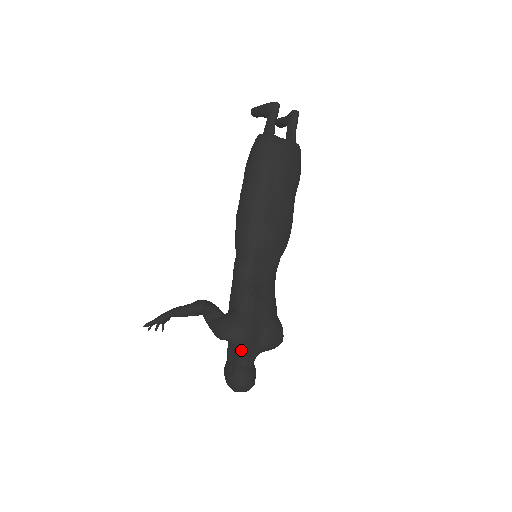
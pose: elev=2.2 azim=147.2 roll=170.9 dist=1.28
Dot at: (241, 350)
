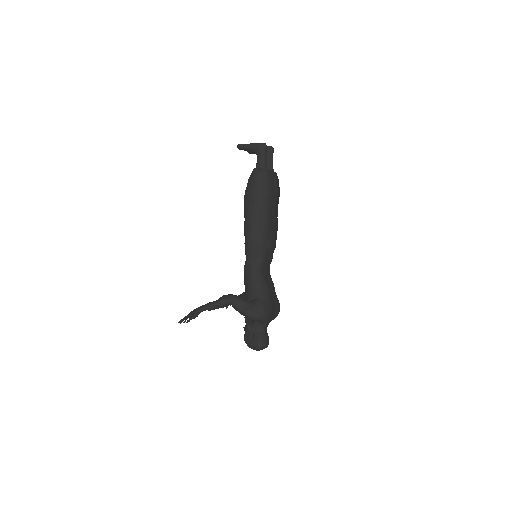
Dot at: (263, 323)
